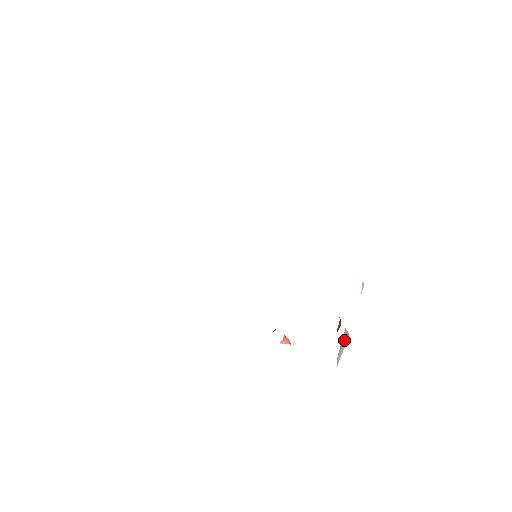
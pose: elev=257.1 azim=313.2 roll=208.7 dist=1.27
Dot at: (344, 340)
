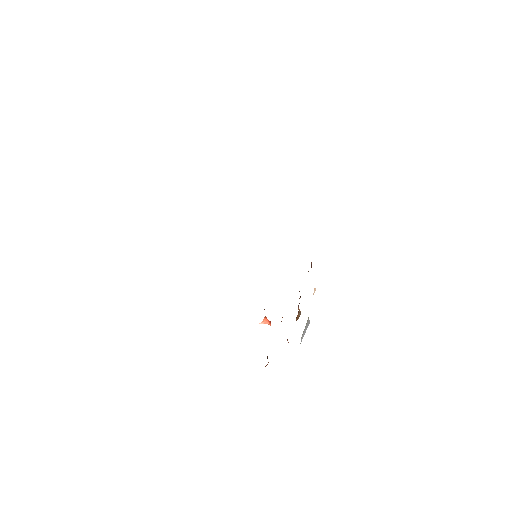
Dot at: (307, 325)
